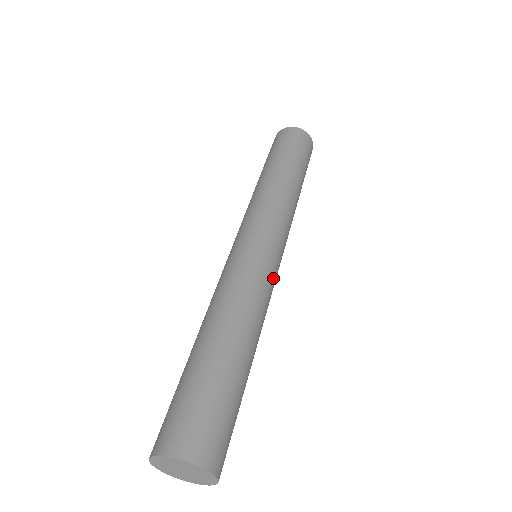
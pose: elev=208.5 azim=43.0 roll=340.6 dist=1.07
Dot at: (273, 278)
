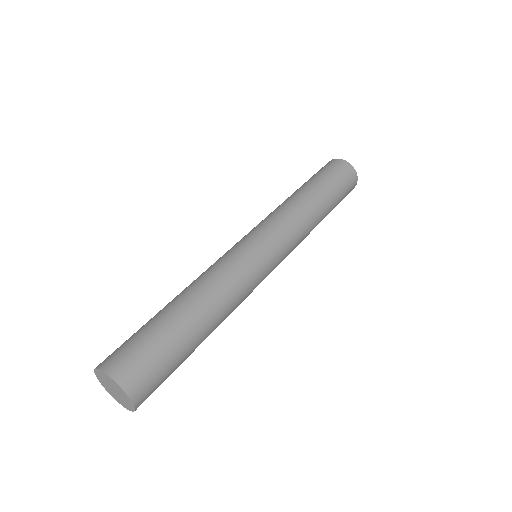
Dot at: (243, 257)
